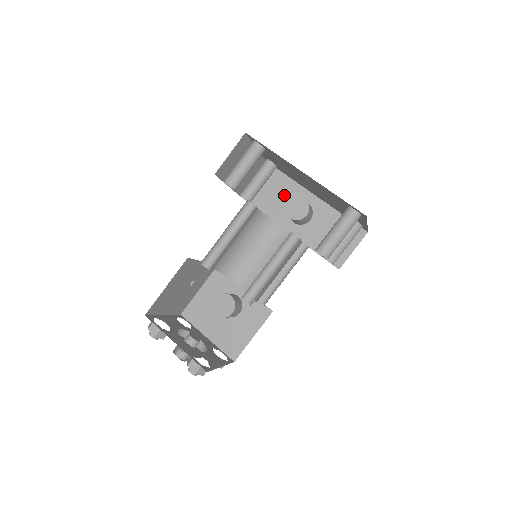
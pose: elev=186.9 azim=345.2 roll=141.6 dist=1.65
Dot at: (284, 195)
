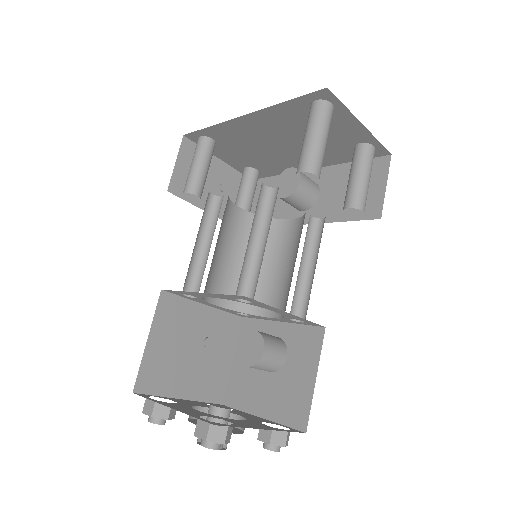
Dot at: occluded
